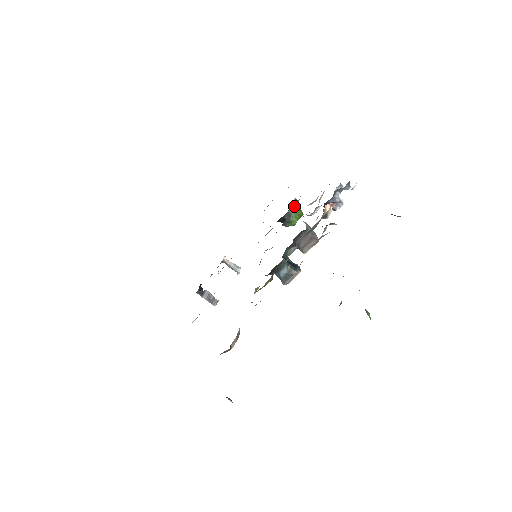
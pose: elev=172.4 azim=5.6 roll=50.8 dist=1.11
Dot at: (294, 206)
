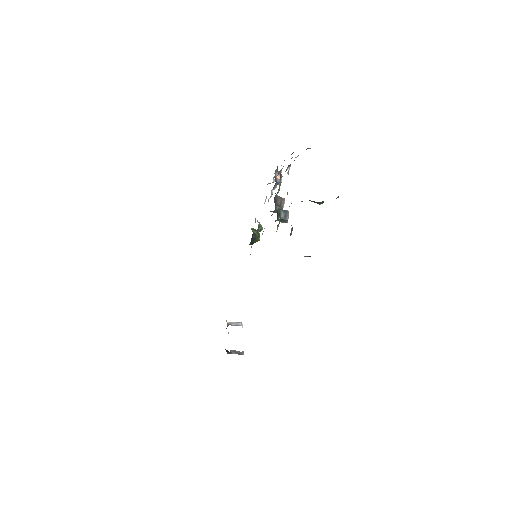
Dot at: (253, 230)
